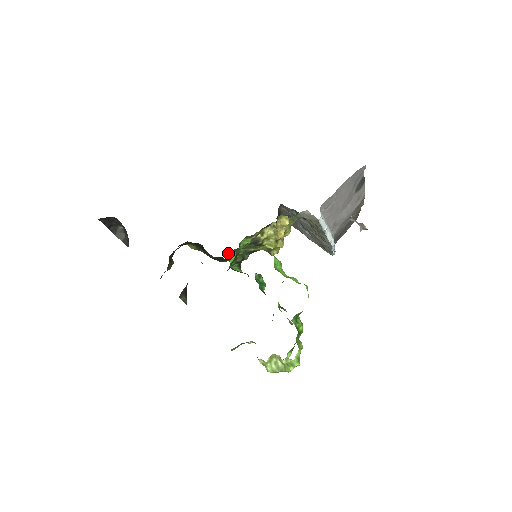
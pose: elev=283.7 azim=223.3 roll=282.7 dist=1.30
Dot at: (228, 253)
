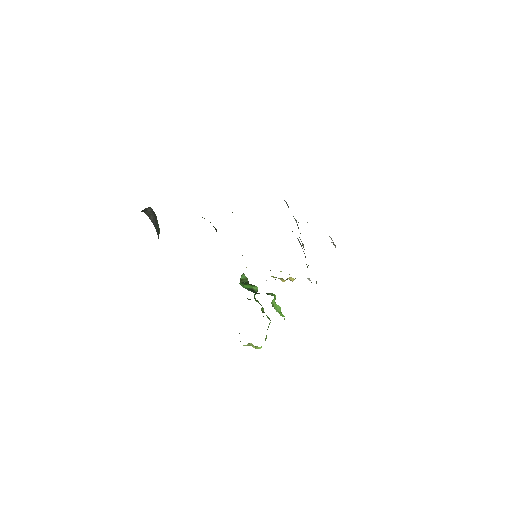
Dot at: (244, 282)
